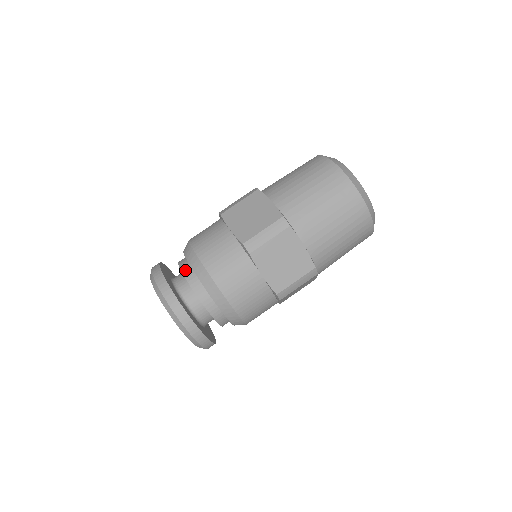
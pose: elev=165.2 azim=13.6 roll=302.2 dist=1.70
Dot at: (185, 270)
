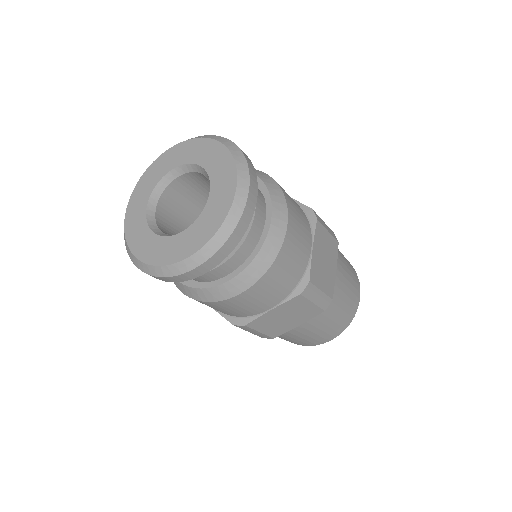
Dot at: occluded
